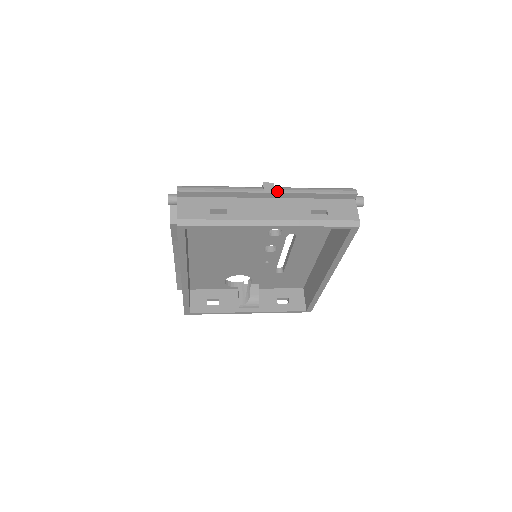
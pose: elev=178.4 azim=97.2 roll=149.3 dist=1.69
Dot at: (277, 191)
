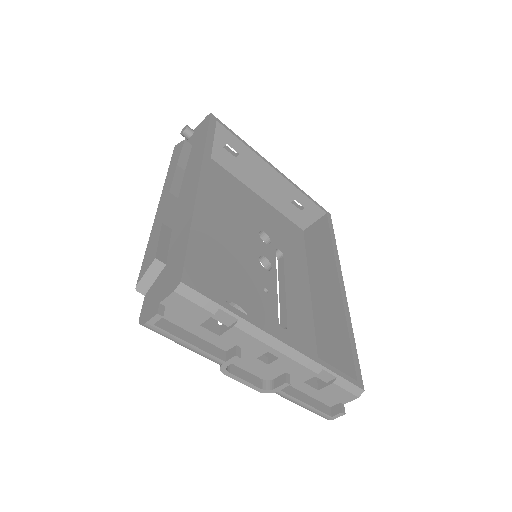
Dot at: occluded
